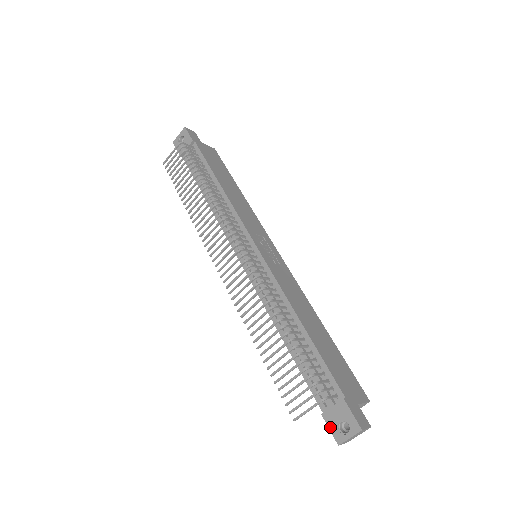
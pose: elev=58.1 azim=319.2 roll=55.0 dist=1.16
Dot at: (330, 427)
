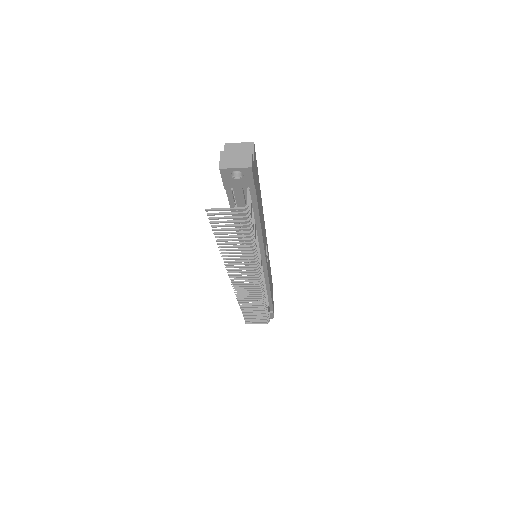
Dot at: occluded
